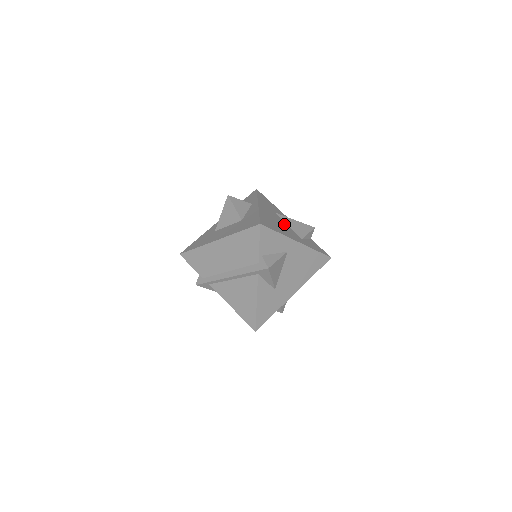
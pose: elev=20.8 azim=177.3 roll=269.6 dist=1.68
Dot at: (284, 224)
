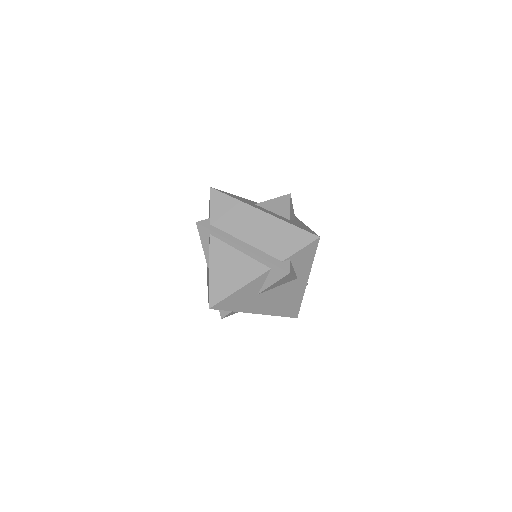
Dot at: occluded
